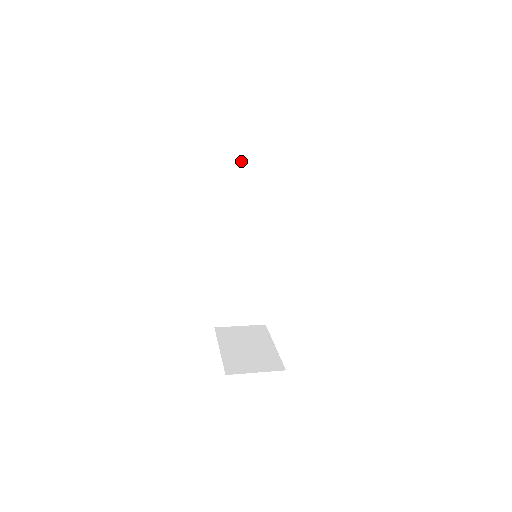
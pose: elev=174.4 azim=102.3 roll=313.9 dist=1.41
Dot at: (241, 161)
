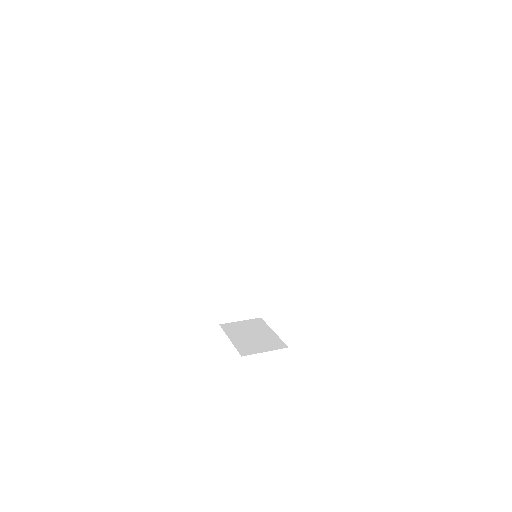
Dot at: (236, 181)
